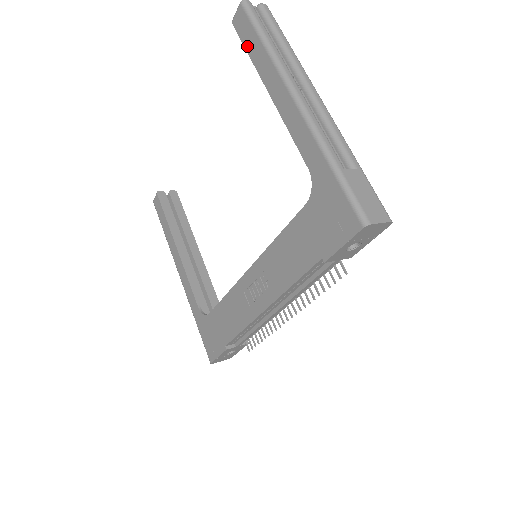
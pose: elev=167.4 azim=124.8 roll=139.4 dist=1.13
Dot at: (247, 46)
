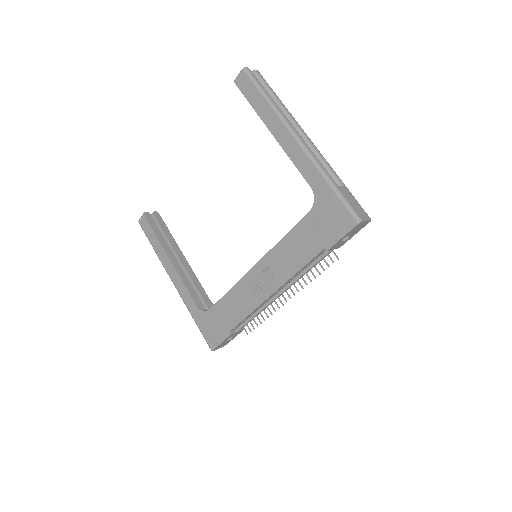
Dot at: (250, 100)
